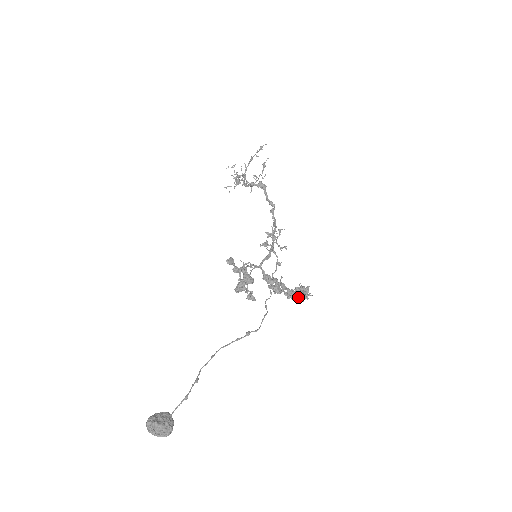
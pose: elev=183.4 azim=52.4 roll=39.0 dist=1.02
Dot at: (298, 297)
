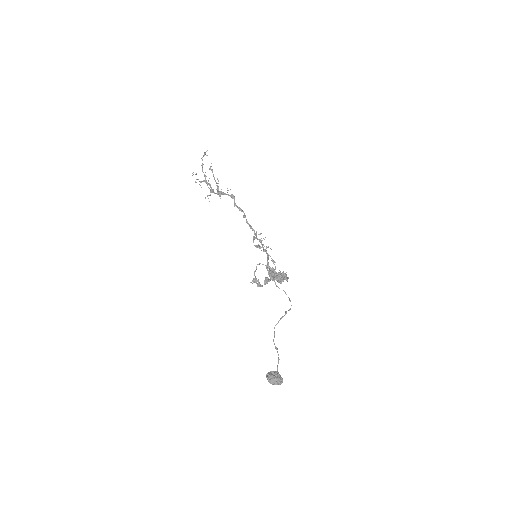
Dot at: (282, 280)
